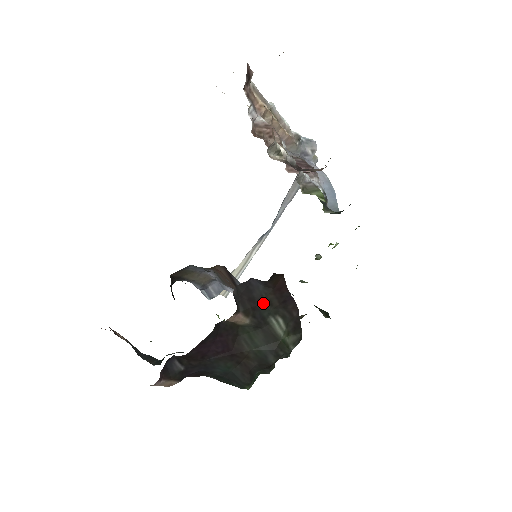
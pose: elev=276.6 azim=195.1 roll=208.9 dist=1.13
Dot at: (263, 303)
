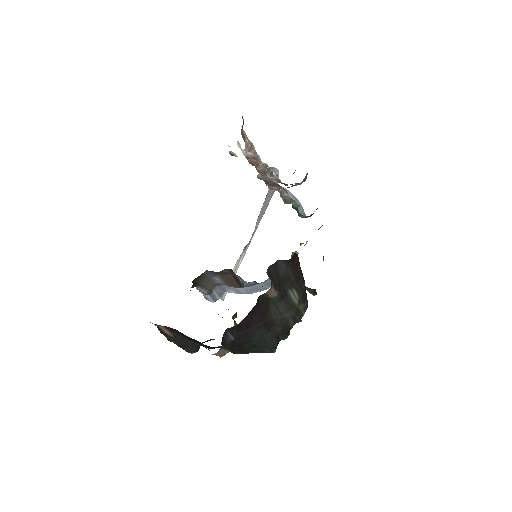
Dot at: (285, 279)
